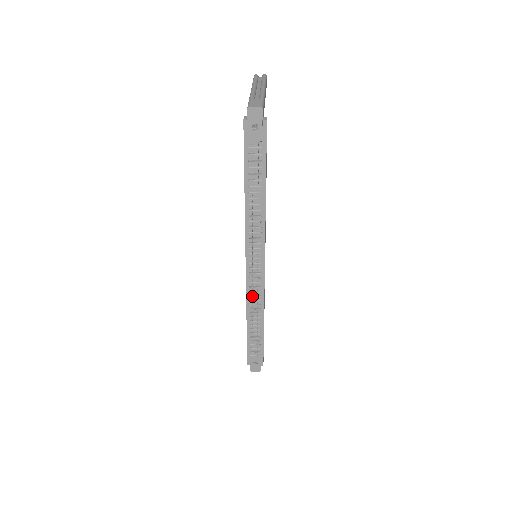
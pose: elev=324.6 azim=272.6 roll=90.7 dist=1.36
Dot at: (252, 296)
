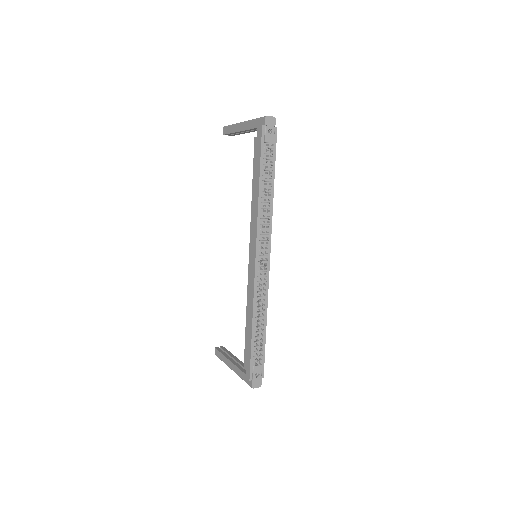
Dot at: (261, 289)
